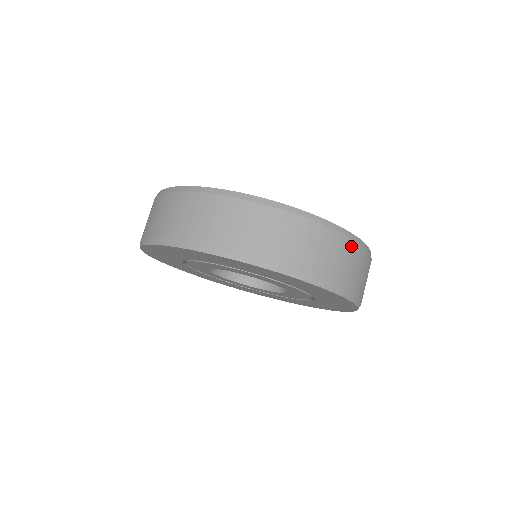
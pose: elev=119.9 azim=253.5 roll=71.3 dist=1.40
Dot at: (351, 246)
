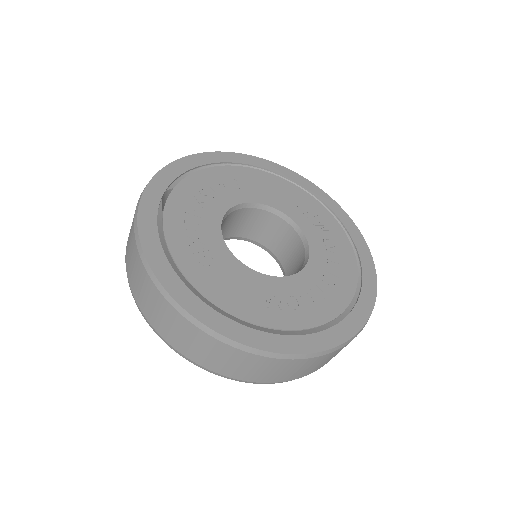
Dot at: (343, 347)
